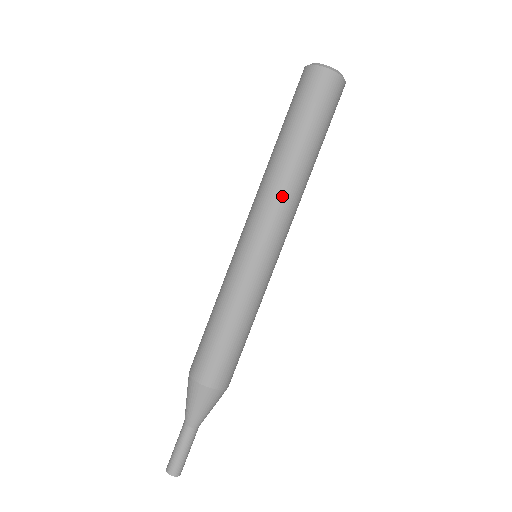
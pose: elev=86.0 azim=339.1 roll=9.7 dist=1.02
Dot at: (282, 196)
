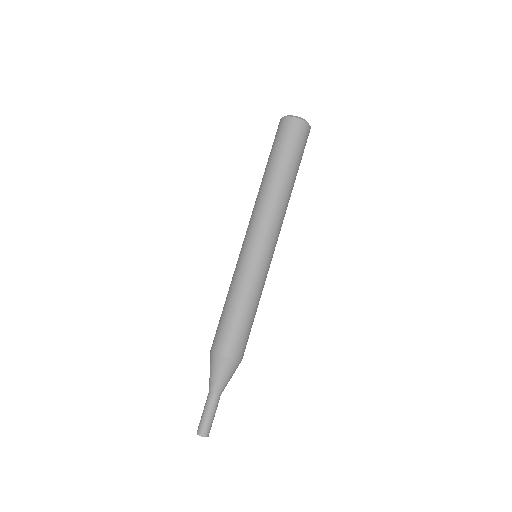
Dot at: (280, 211)
